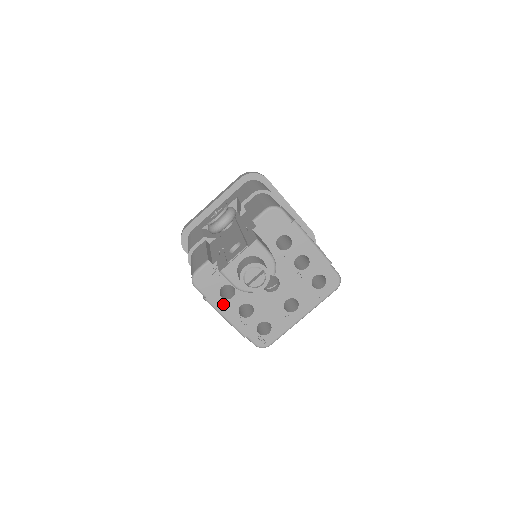
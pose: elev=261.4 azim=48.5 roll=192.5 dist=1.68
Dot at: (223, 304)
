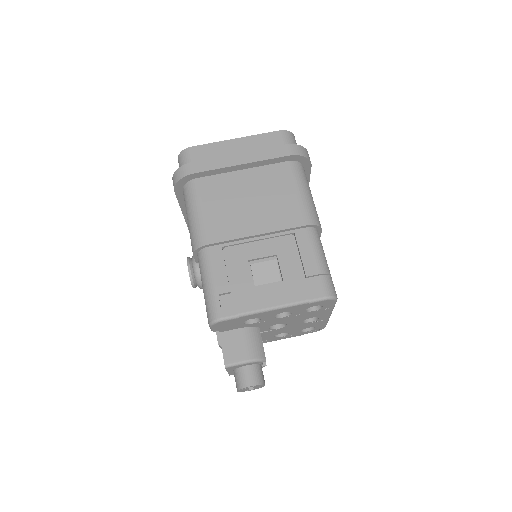
Dot at: occluded
